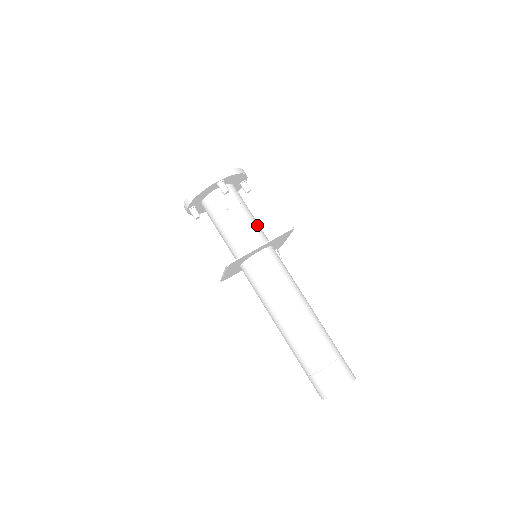
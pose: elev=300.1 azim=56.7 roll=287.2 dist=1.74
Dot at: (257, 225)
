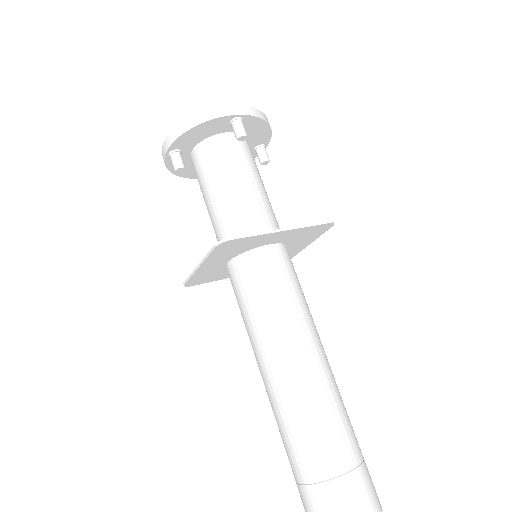
Dot at: occluded
